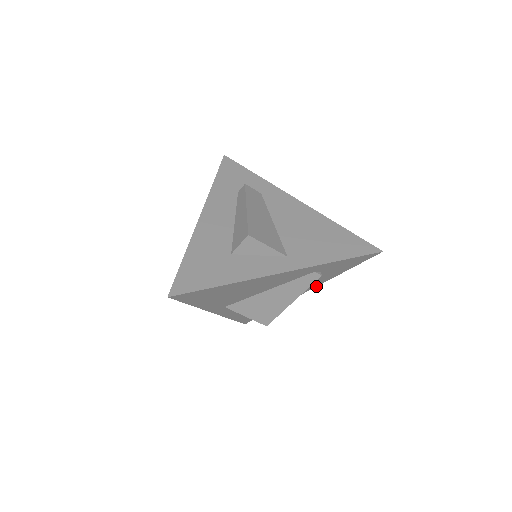
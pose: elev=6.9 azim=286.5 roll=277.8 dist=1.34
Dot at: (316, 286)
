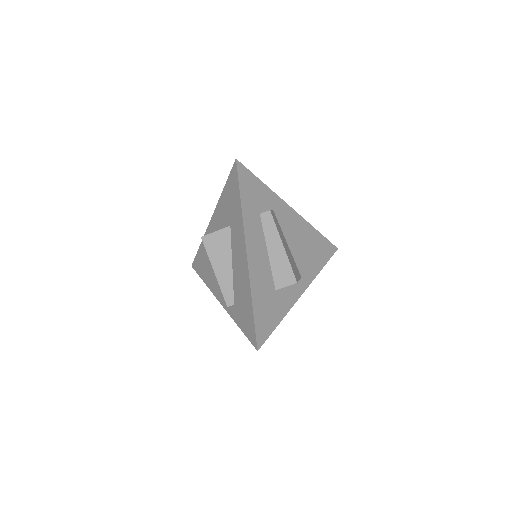
Dot at: occluded
